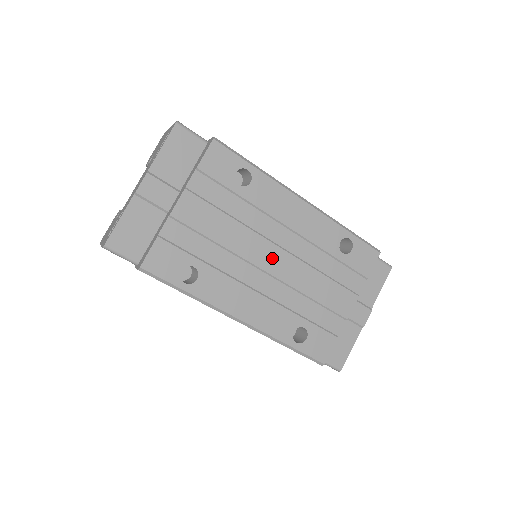
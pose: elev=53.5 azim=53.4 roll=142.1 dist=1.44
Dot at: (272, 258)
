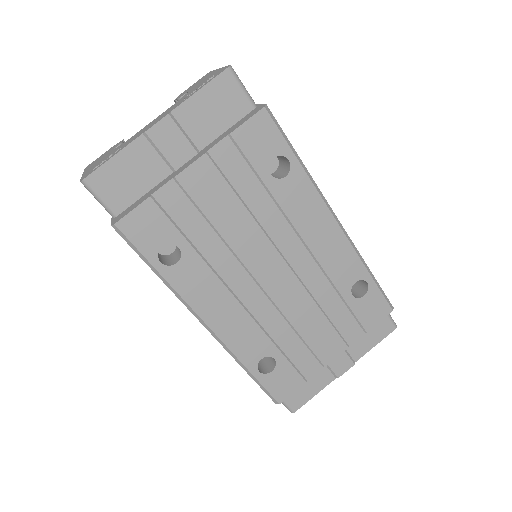
Dot at: (272, 271)
